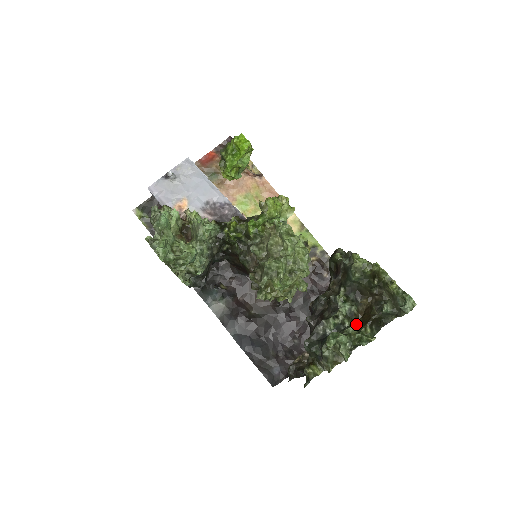
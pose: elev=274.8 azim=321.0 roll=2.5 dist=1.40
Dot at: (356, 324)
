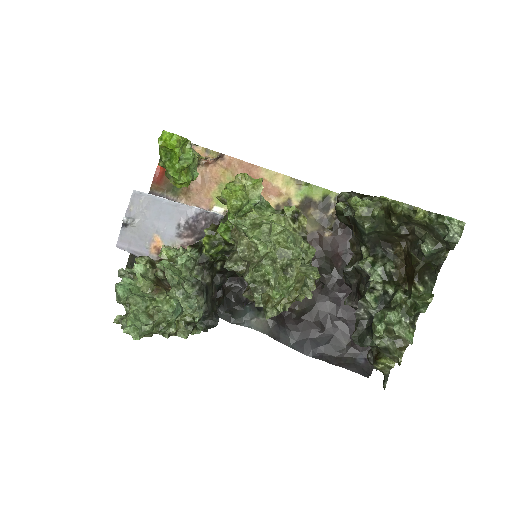
Dot at: (402, 286)
